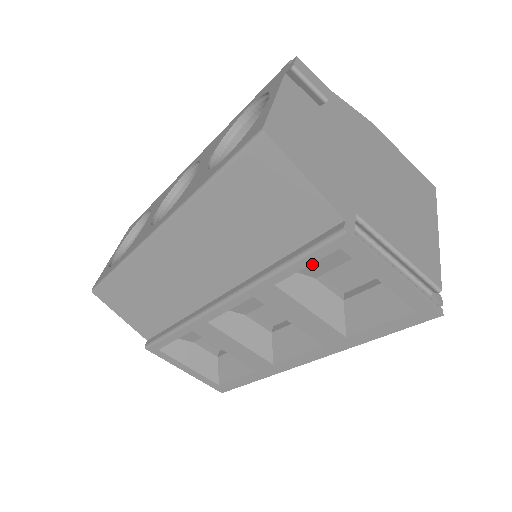
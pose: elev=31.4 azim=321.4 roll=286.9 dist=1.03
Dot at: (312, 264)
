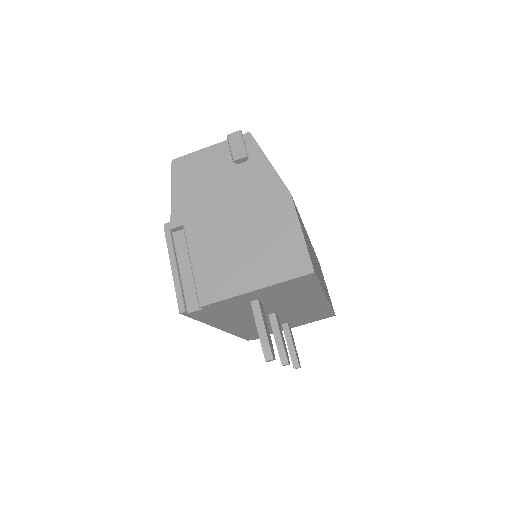
Dot at: occluded
